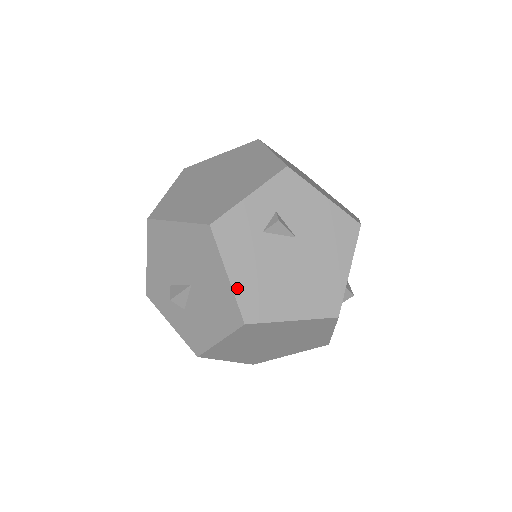
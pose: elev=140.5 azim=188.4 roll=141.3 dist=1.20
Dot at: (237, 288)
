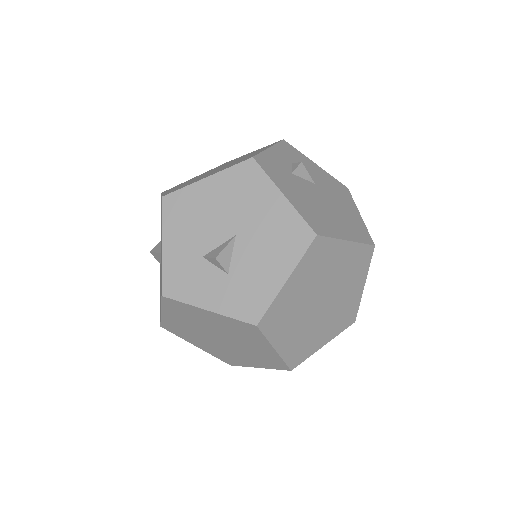
Dot at: (296, 206)
